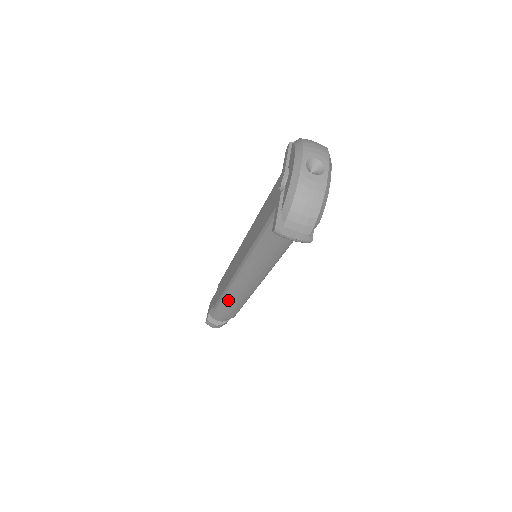
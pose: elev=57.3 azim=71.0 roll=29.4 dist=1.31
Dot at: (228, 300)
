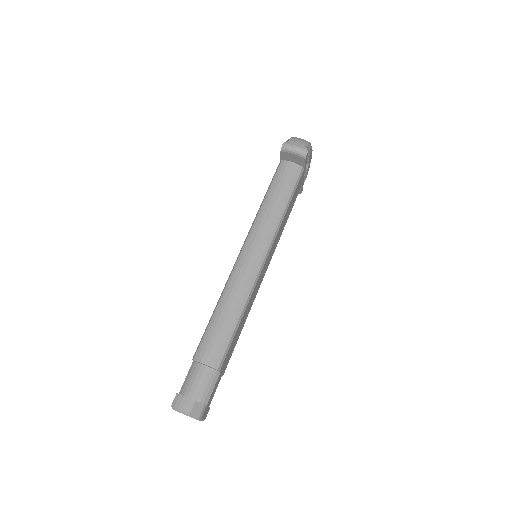
Dot at: (221, 309)
